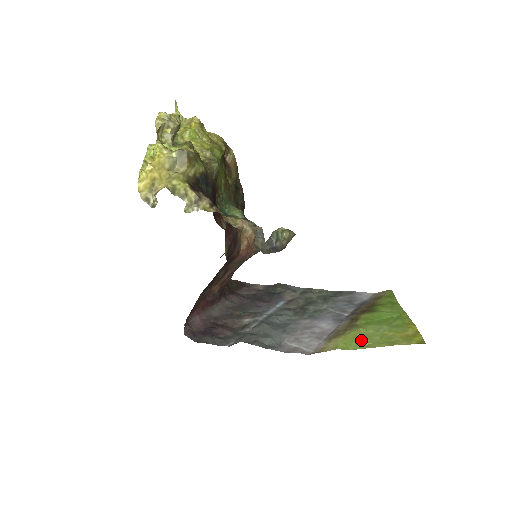
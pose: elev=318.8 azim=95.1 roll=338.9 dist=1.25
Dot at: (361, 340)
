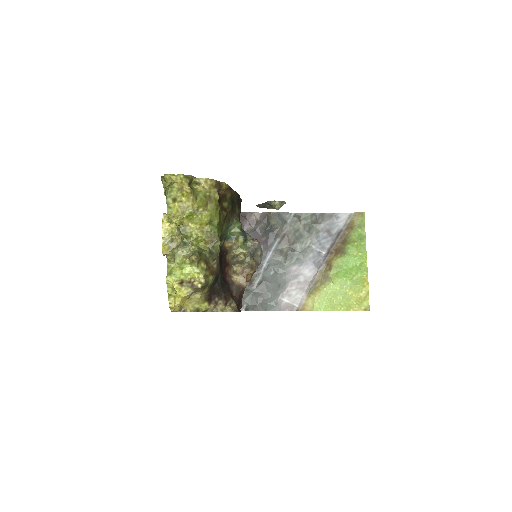
Dot at: (330, 300)
